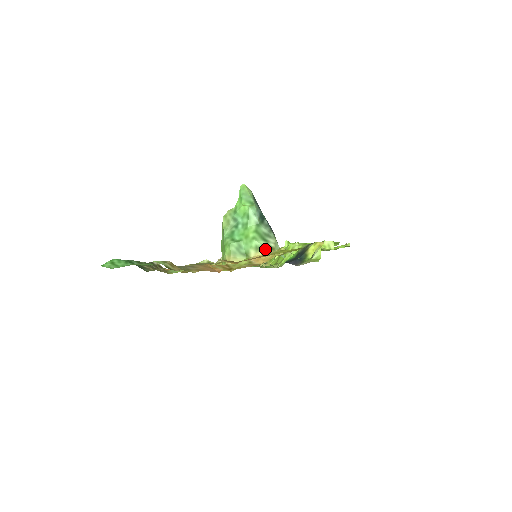
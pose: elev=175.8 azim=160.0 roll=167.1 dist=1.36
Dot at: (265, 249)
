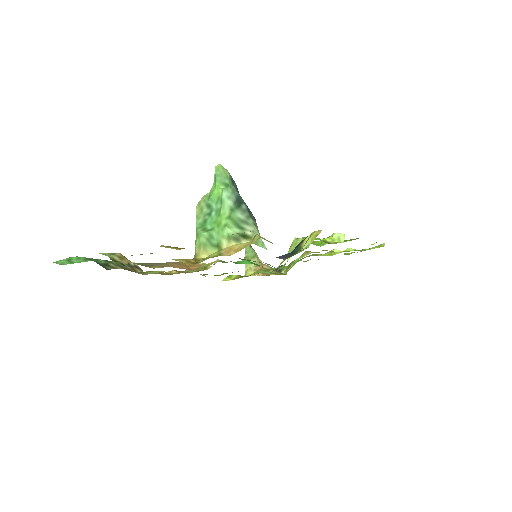
Dot at: (239, 238)
